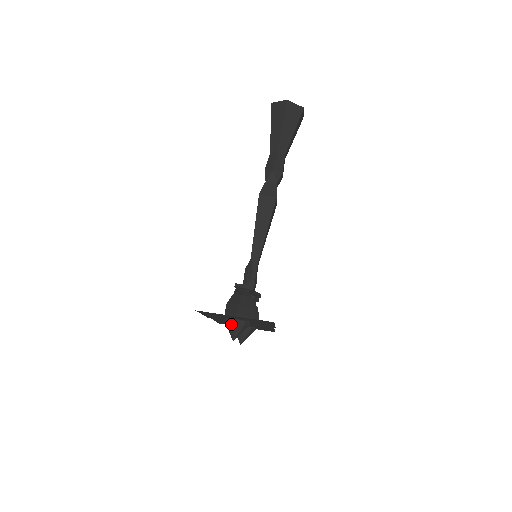
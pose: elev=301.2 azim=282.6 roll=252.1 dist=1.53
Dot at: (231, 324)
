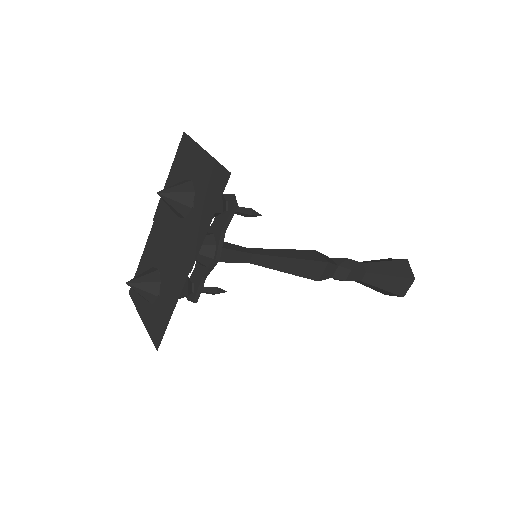
Dot at: (181, 183)
